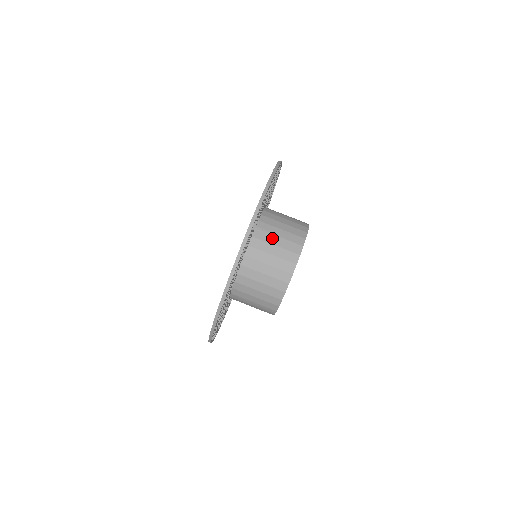
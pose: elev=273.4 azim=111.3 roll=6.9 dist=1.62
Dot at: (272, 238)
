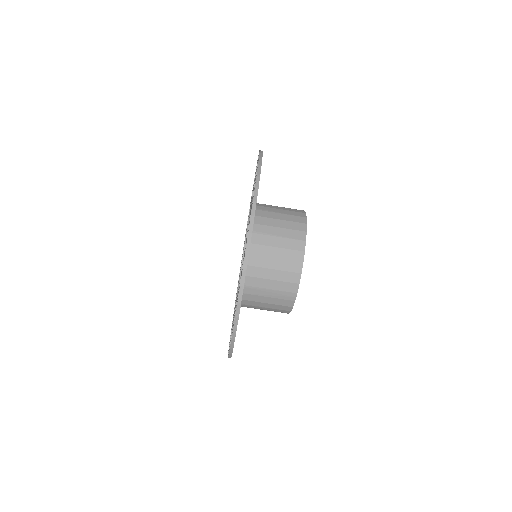
Dot at: (274, 215)
